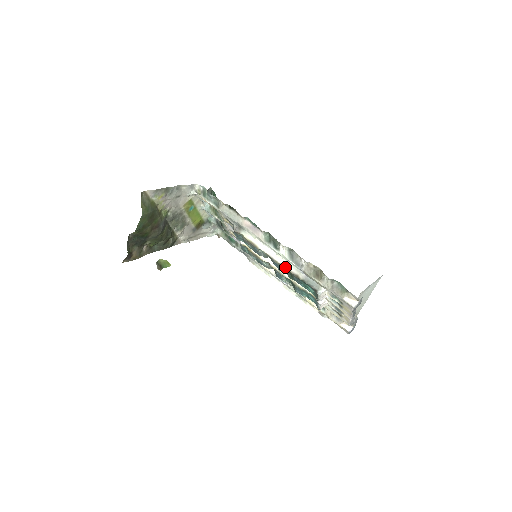
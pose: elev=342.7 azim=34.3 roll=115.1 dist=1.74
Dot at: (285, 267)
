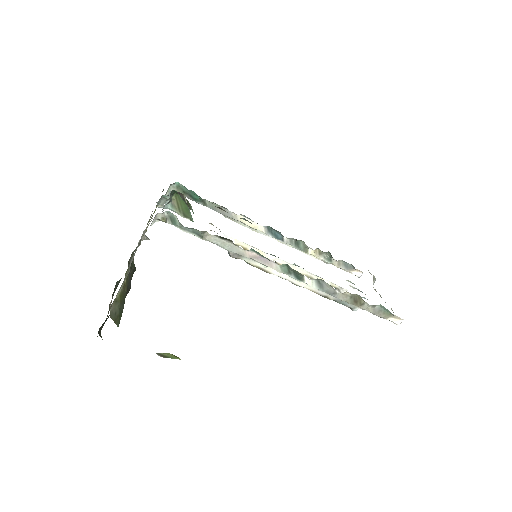
Dot at: (310, 290)
